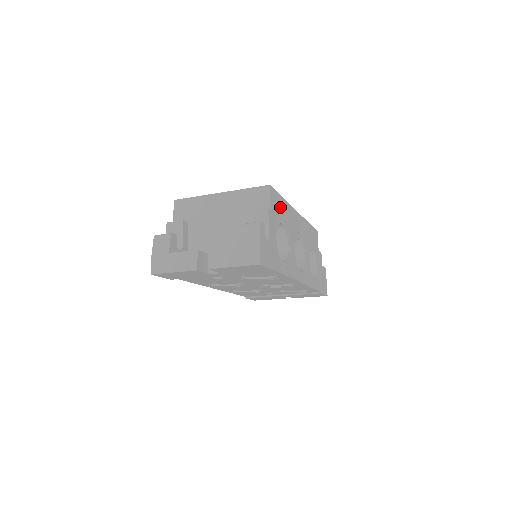
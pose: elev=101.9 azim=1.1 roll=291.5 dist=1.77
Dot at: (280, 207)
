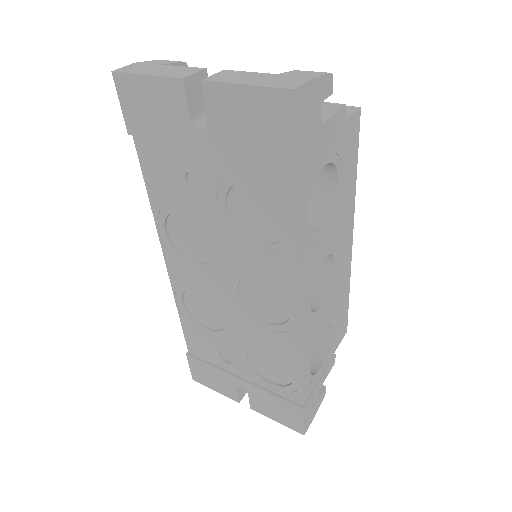
Dot at: (349, 163)
